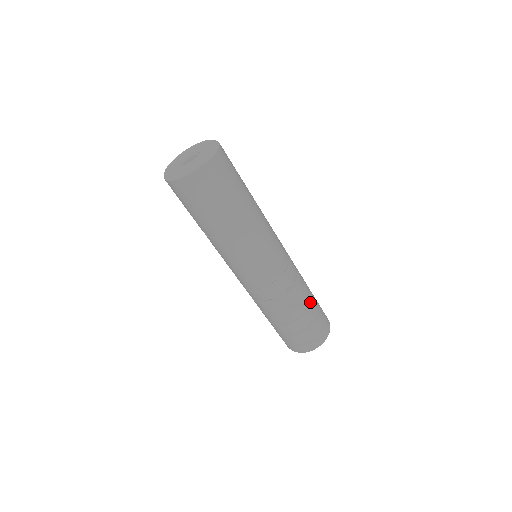
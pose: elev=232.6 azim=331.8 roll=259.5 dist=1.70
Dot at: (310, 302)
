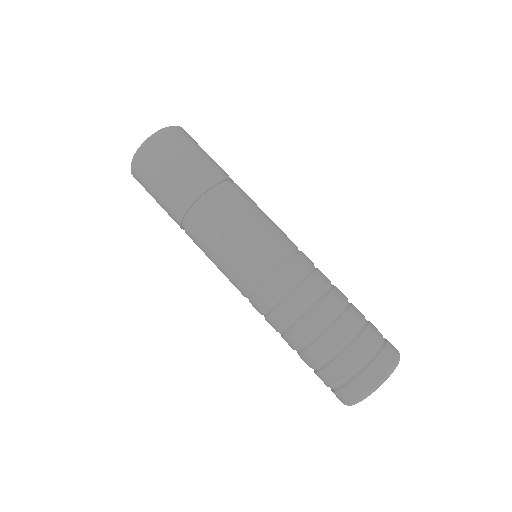
Dot at: occluded
